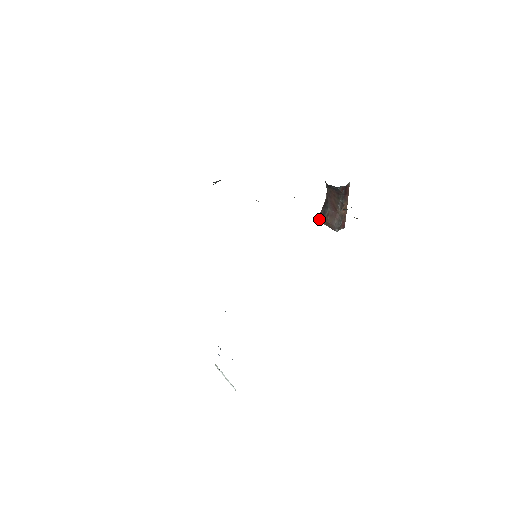
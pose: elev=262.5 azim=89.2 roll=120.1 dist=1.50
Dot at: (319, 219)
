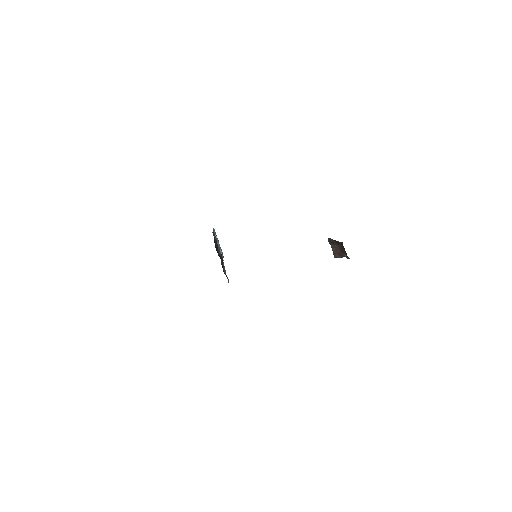
Dot at: (328, 239)
